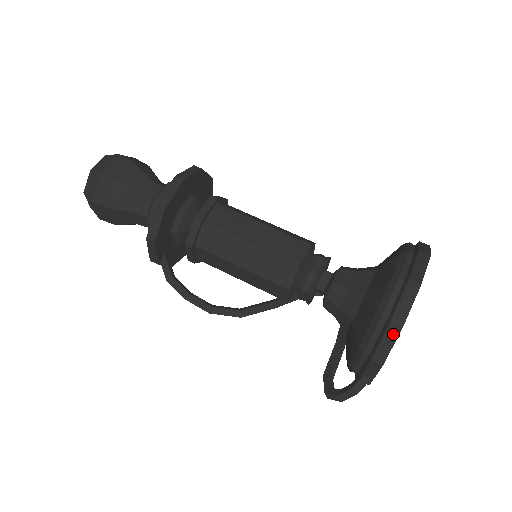
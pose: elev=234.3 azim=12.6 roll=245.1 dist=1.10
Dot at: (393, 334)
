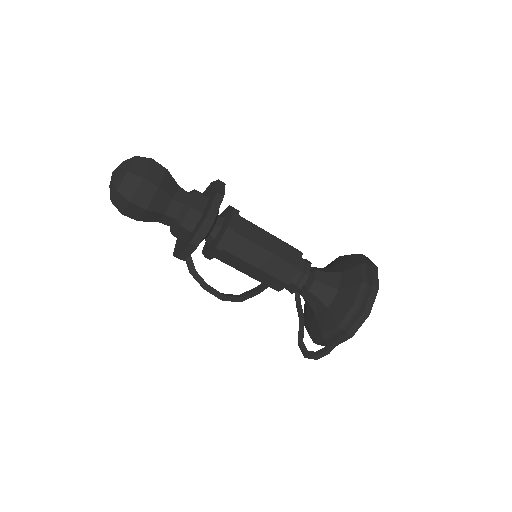
Dot at: (363, 318)
